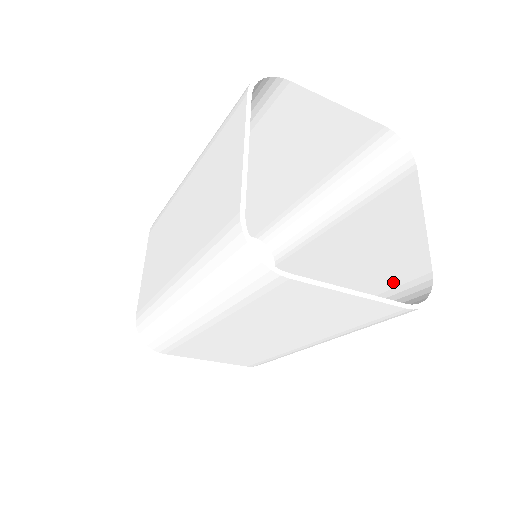
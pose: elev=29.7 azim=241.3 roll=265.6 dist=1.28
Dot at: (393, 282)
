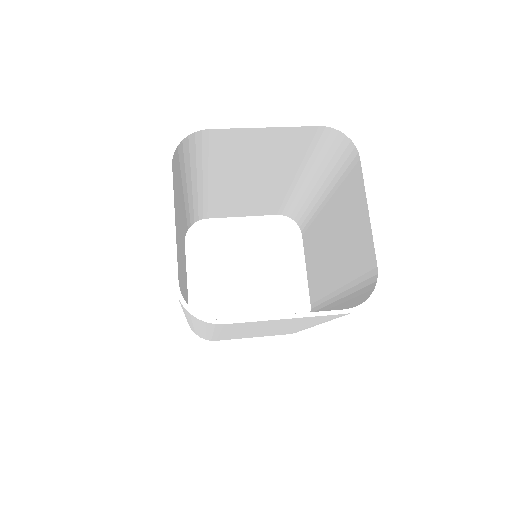
Dot at: (359, 270)
